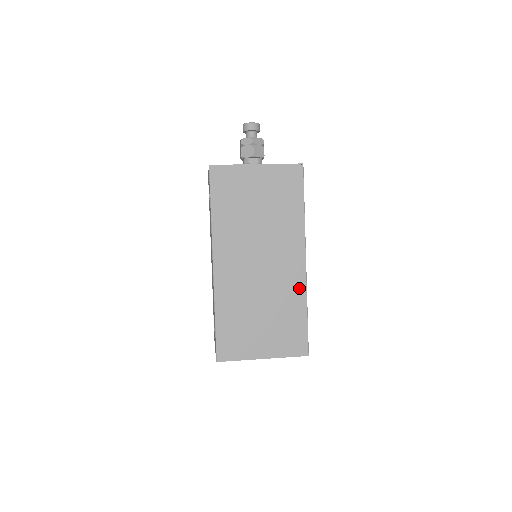
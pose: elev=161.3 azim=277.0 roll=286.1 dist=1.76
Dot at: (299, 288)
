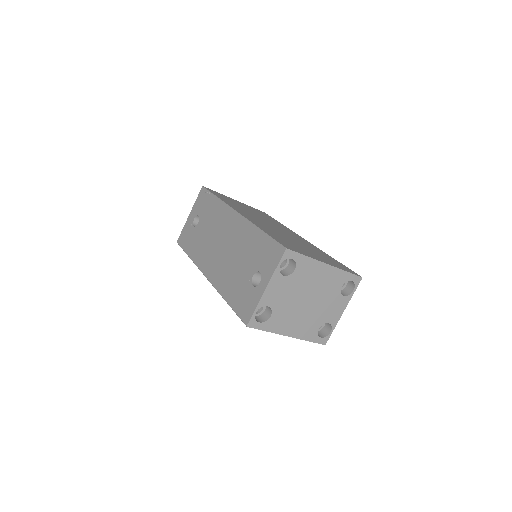
Dot at: (314, 247)
